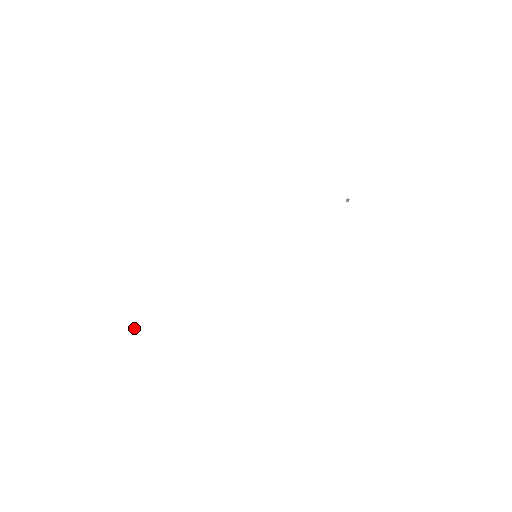
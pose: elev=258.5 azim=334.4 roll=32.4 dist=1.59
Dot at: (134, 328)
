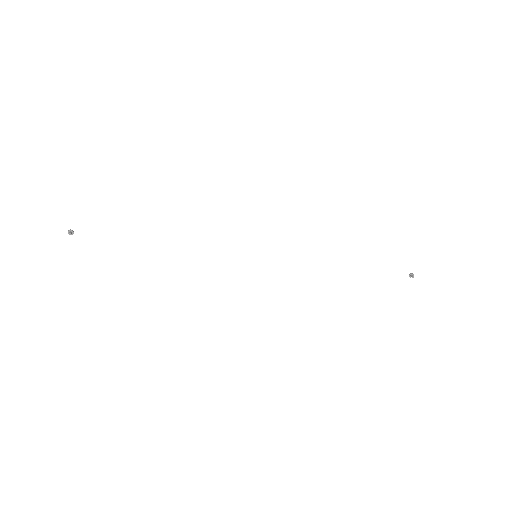
Dot at: (72, 230)
